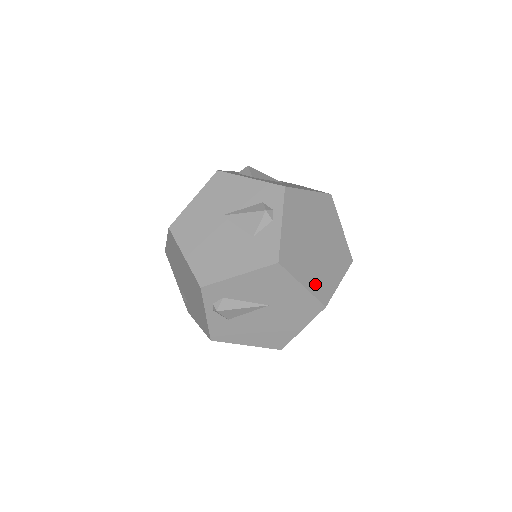
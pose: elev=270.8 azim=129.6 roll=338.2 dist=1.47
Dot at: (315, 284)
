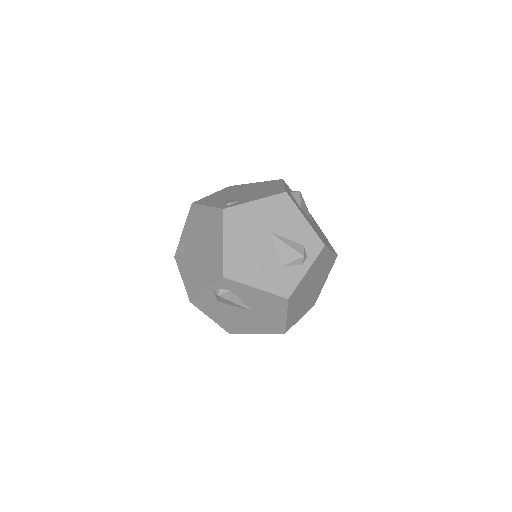
Dot at: (292, 317)
